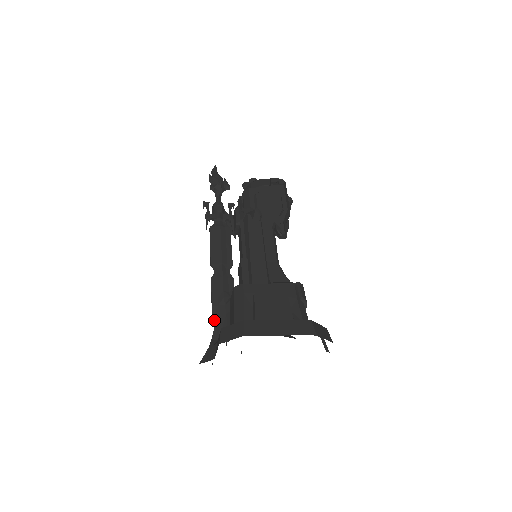
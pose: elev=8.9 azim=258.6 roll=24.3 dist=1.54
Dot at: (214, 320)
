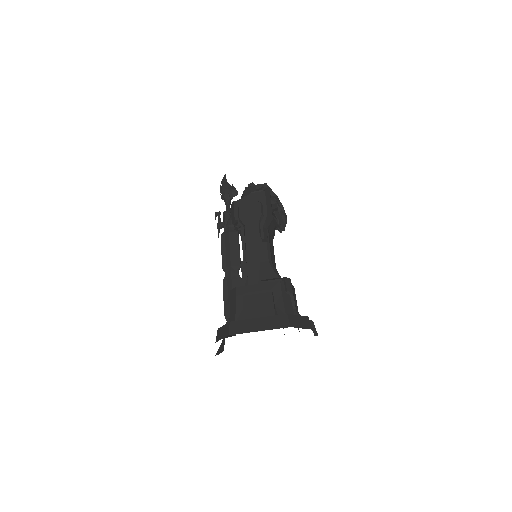
Dot at: (226, 317)
